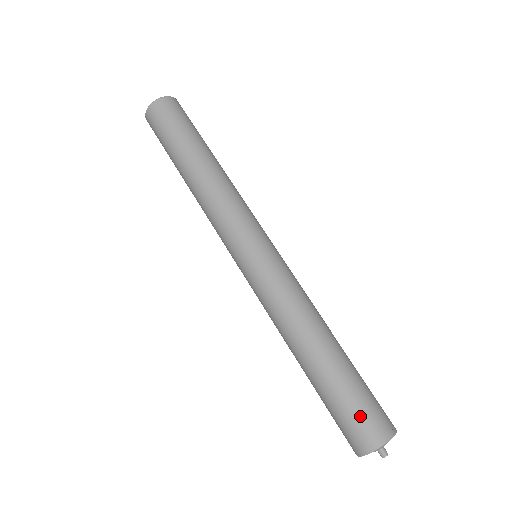
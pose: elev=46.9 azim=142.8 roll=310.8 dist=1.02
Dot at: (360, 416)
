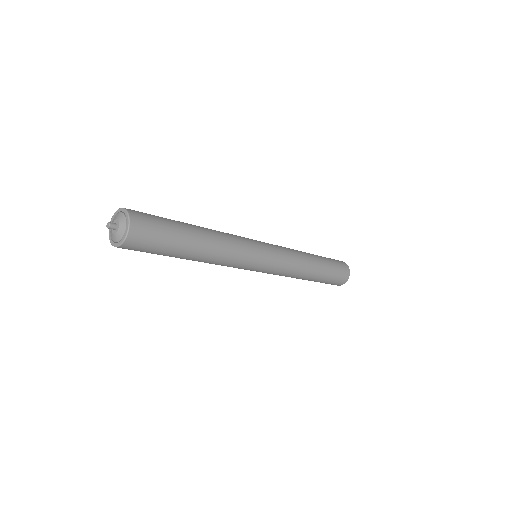
Dot at: (334, 283)
